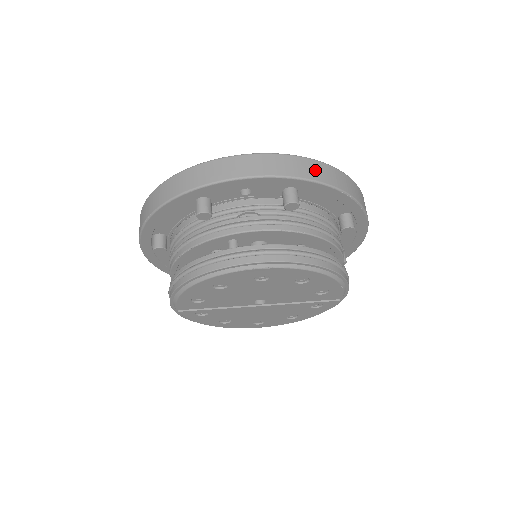
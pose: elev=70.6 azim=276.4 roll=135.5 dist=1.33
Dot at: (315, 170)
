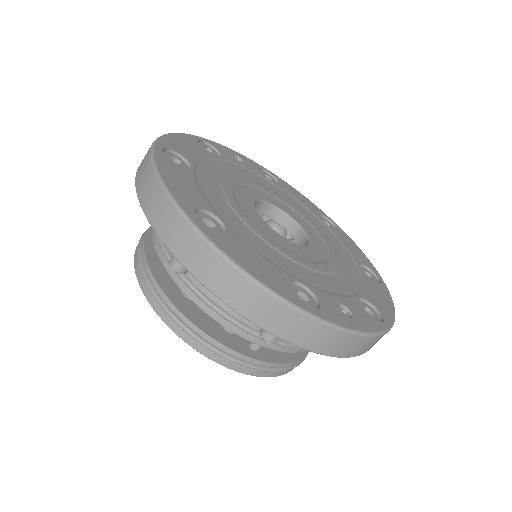
Dot at: occluded
